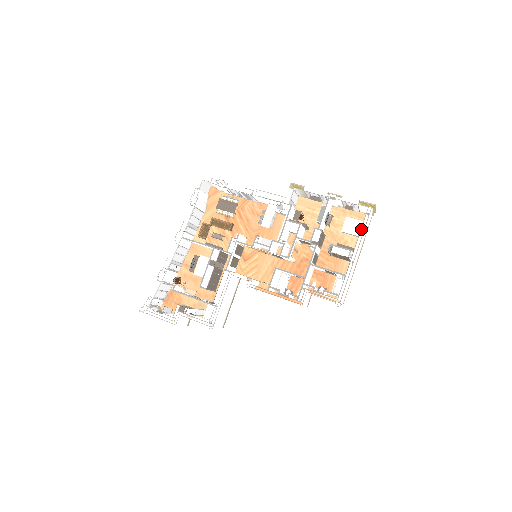
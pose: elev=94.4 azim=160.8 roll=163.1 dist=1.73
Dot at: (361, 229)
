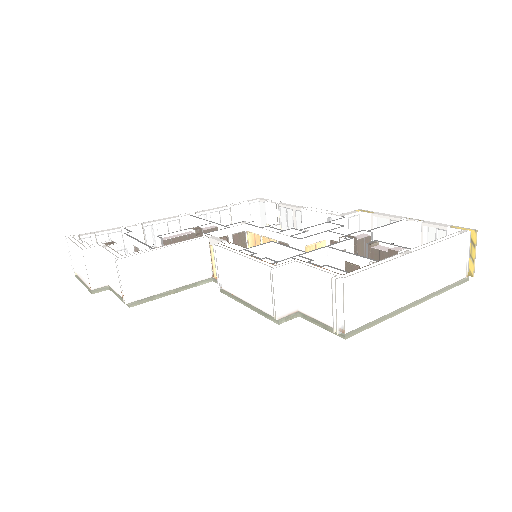
Dot at: (439, 241)
